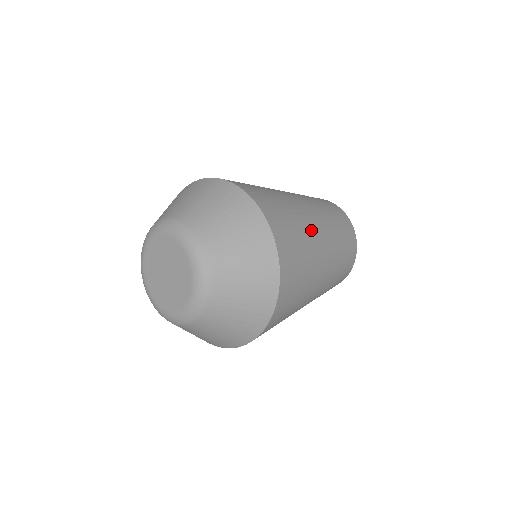
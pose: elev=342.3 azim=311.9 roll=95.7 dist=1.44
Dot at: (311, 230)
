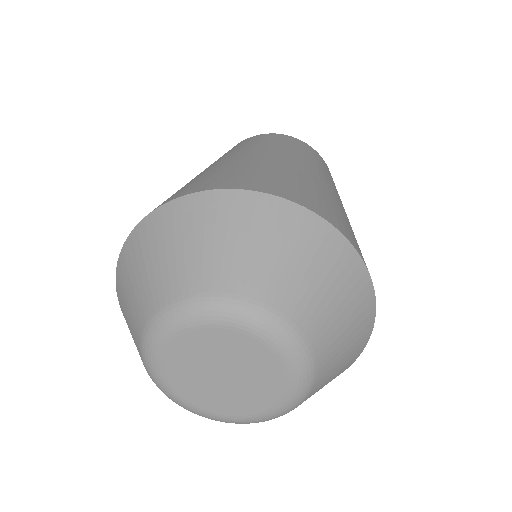
Dot at: (346, 215)
